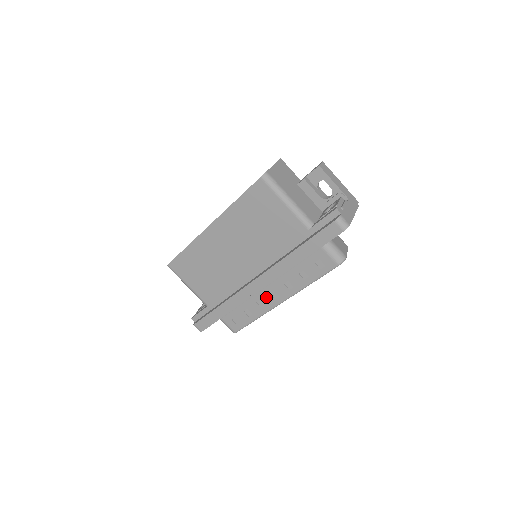
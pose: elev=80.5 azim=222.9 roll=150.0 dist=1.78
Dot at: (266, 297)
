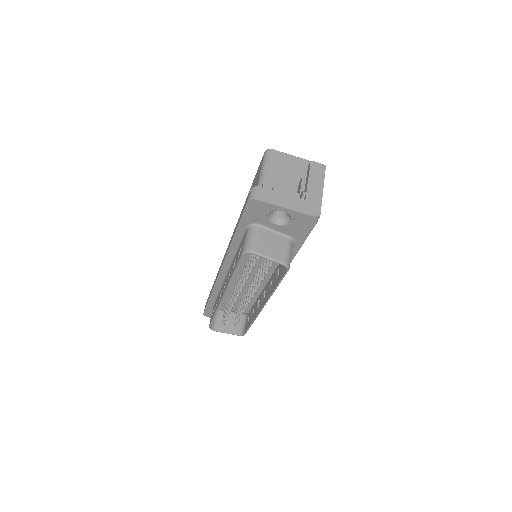
Dot at: occluded
